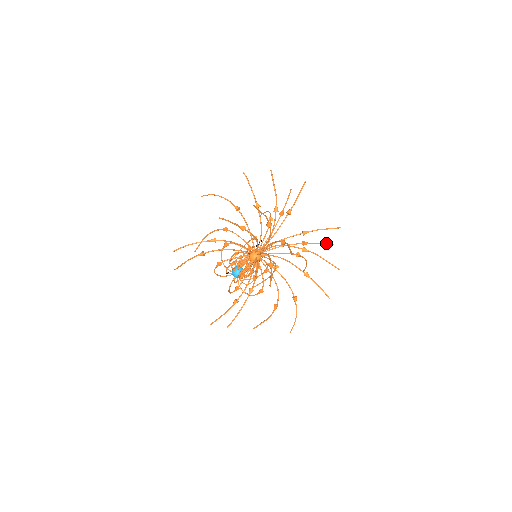
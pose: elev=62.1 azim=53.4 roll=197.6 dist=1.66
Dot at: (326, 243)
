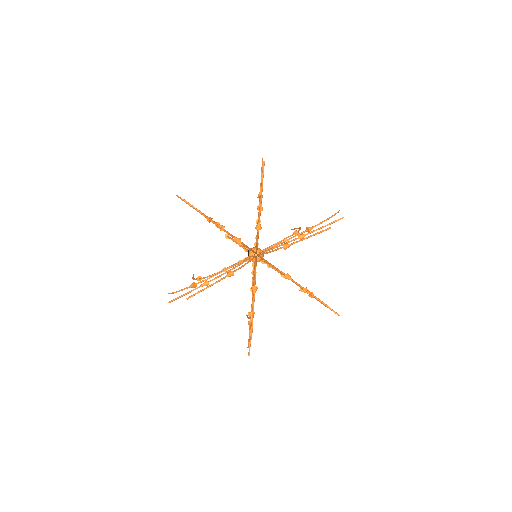
Dot at: (331, 223)
